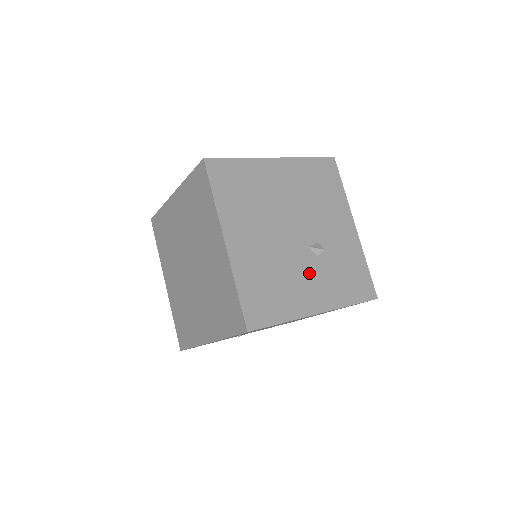
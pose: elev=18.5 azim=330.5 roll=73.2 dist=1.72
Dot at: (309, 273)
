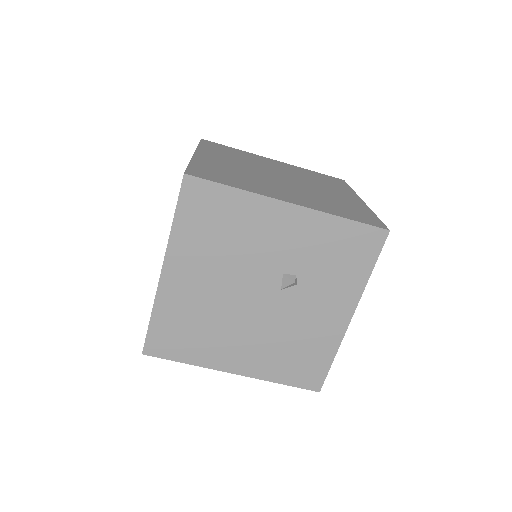
Dot at: (308, 306)
